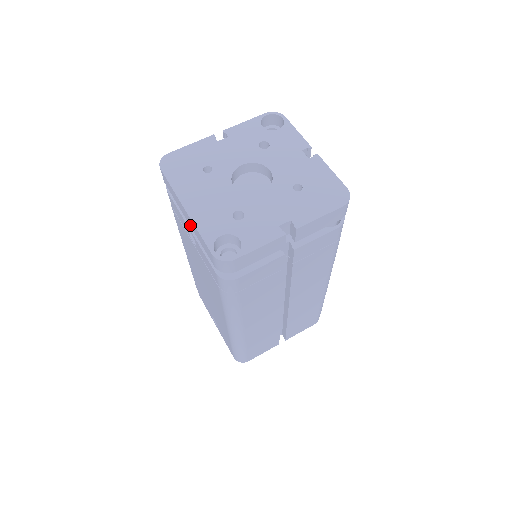
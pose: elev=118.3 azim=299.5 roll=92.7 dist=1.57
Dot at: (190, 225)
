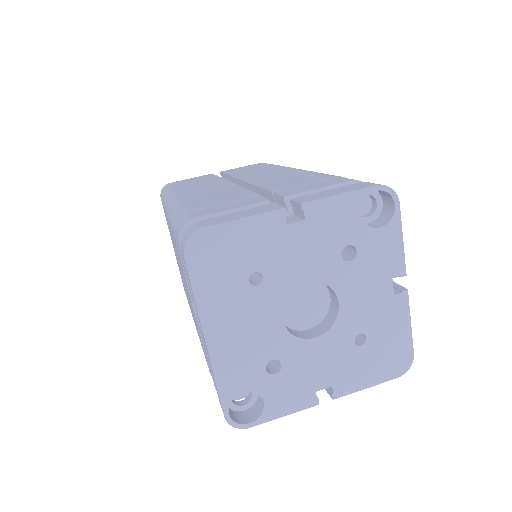
Dot at: (203, 338)
